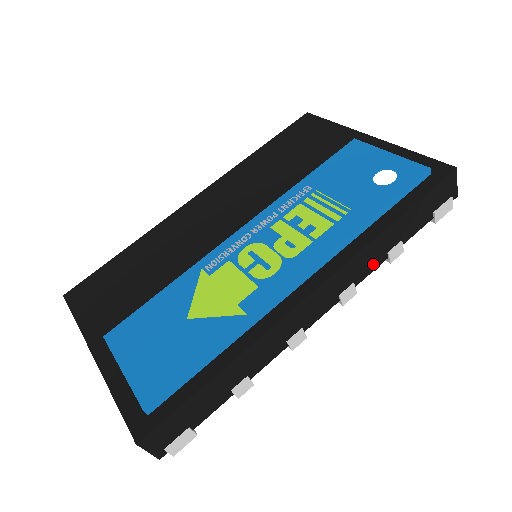
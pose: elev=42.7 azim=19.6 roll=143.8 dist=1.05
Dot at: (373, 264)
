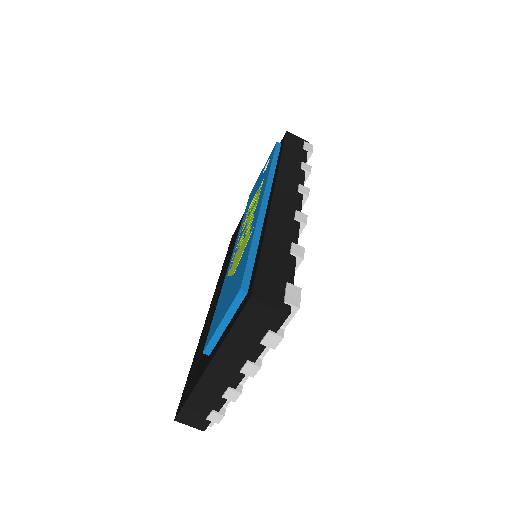
Dot at: (299, 175)
